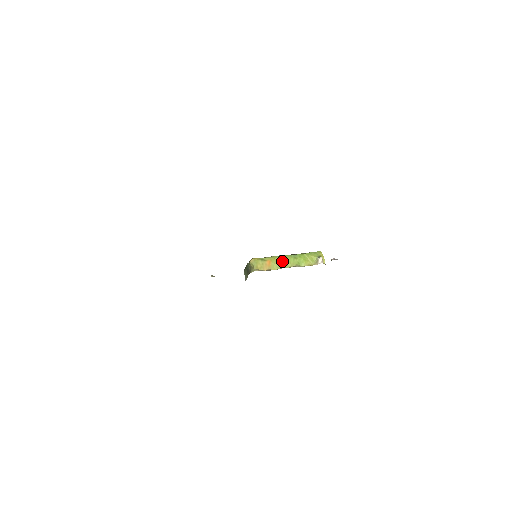
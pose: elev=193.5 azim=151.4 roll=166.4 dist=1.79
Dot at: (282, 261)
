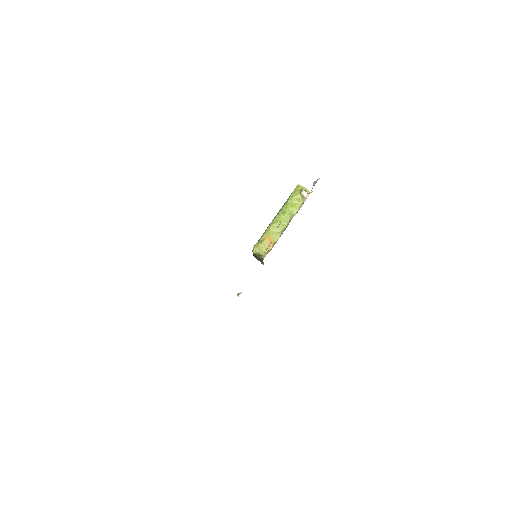
Dot at: (277, 226)
